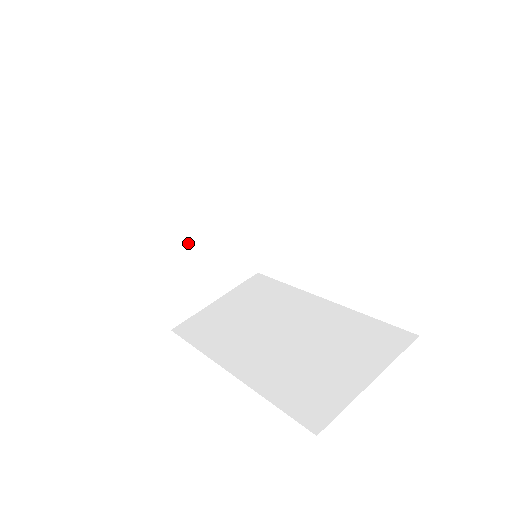
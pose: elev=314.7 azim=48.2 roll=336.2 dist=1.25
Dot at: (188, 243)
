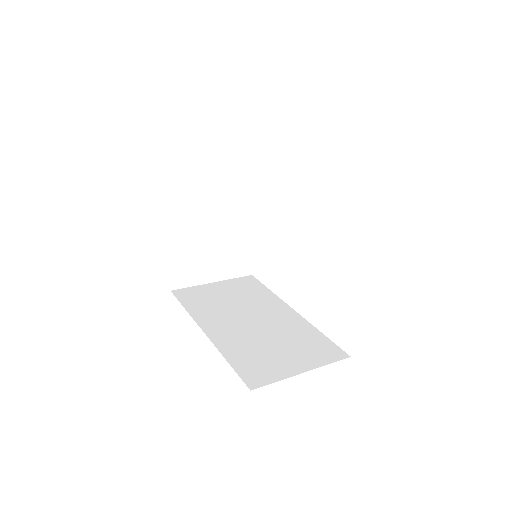
Dot at: (209, 230)
